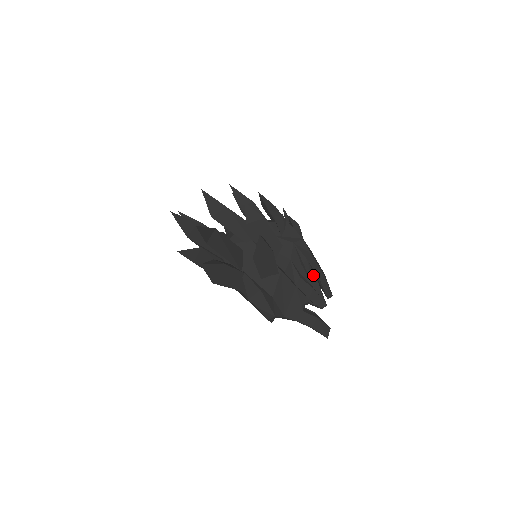
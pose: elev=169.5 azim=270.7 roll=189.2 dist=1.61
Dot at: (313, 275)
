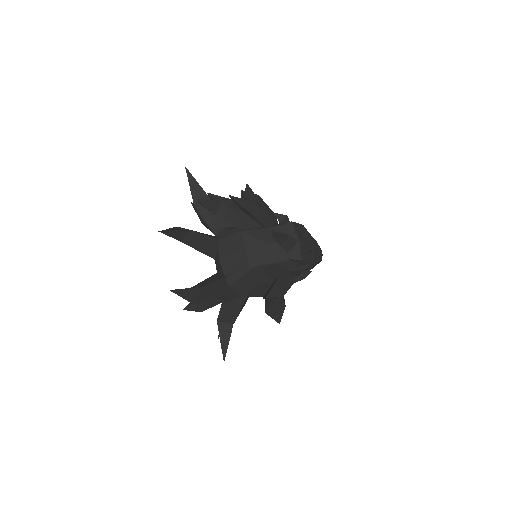
Dot at: occluded
